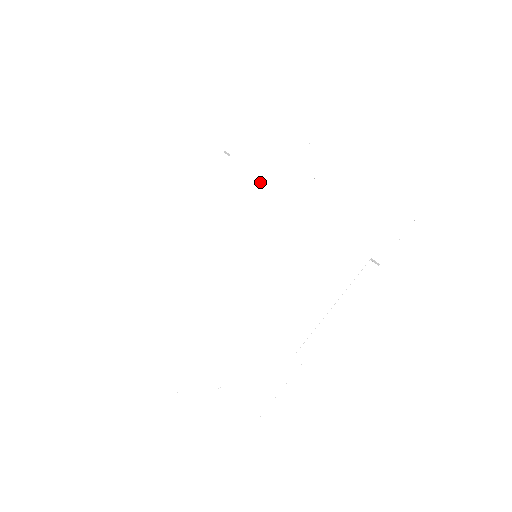
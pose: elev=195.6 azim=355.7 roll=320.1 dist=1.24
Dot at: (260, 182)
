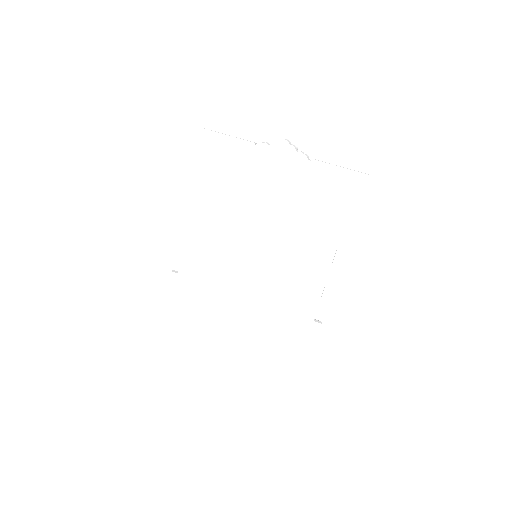
Dot at: (231, 197)
